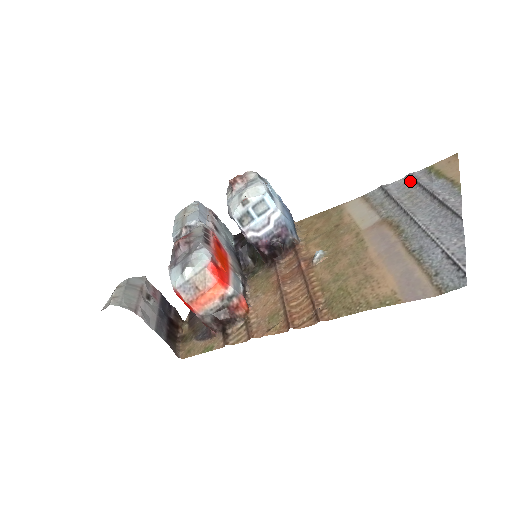
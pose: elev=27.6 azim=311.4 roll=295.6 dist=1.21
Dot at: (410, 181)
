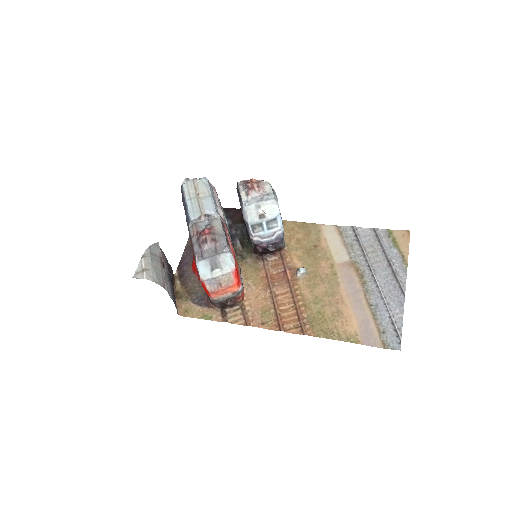
Dot at: (375, 236)
